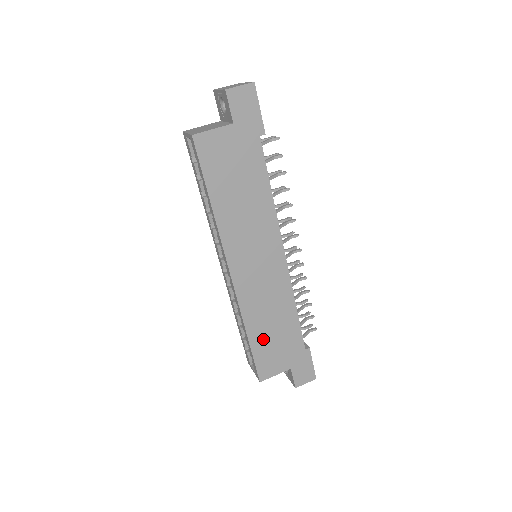
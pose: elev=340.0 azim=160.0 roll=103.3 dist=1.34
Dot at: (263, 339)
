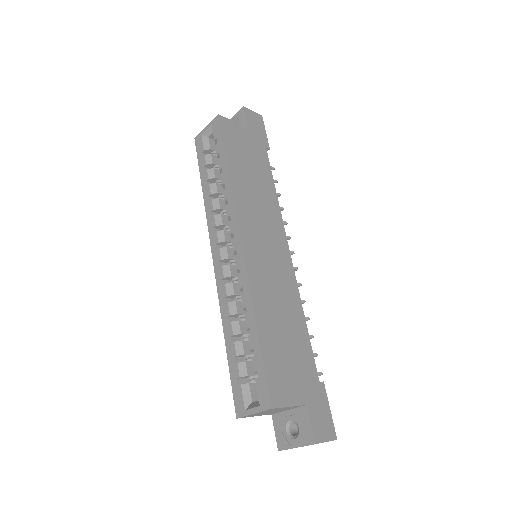
Dot at: (273, 340)
